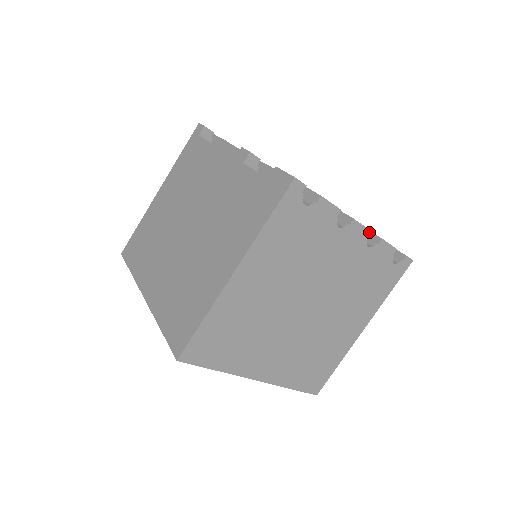
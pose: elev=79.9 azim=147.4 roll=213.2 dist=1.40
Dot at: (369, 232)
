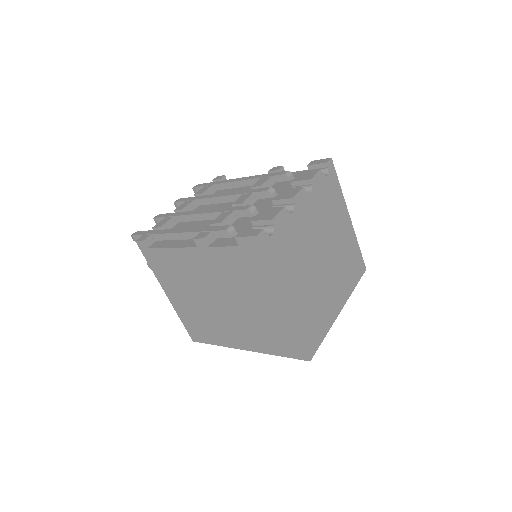
Dot at: (304, 189)
